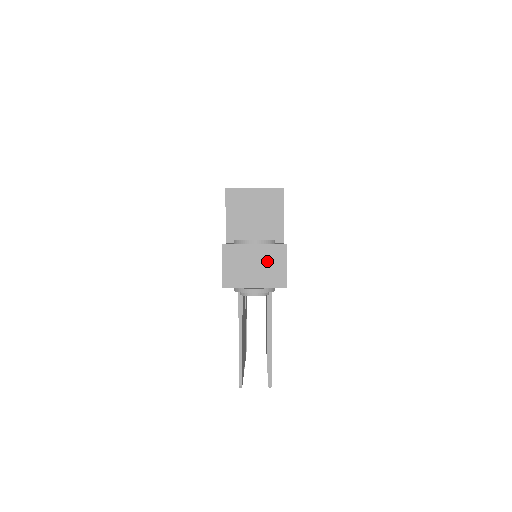
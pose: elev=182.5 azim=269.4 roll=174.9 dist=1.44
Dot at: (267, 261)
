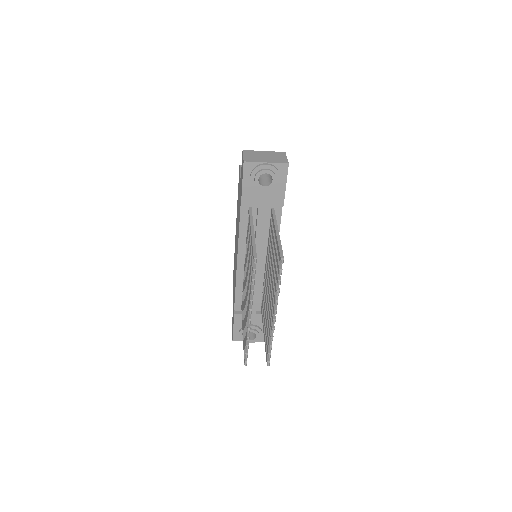
Dot at: (274, 156)
